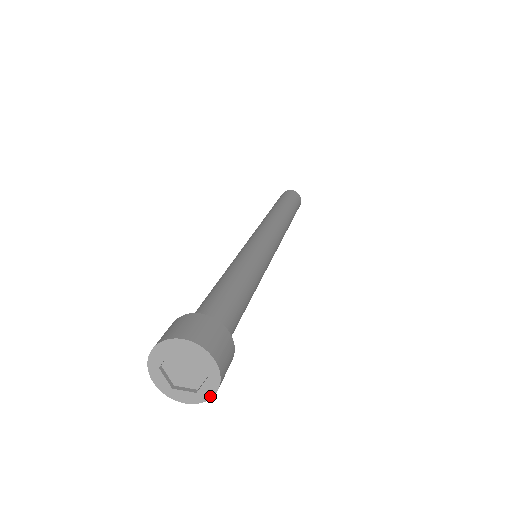
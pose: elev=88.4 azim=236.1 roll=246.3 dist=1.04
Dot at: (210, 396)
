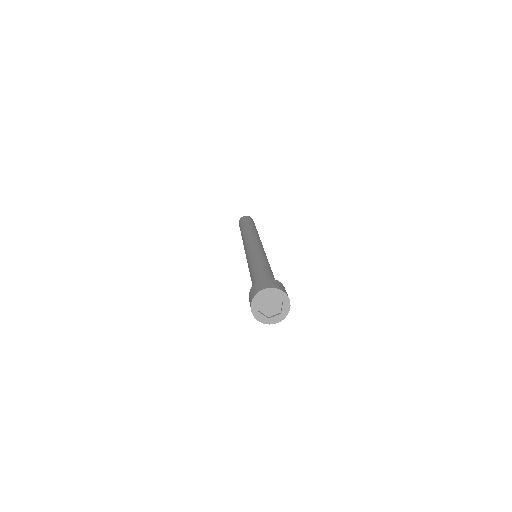
Dot at: (288, 311)
